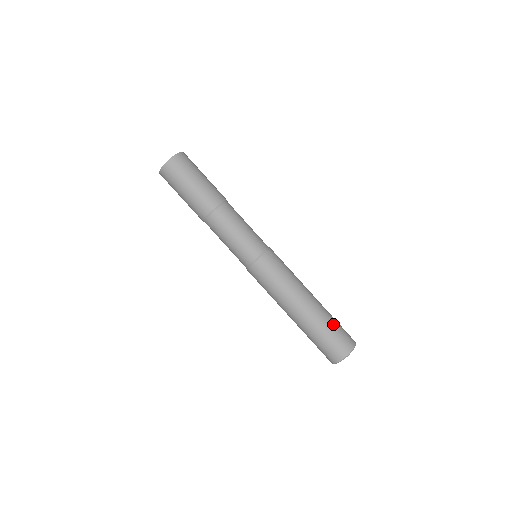
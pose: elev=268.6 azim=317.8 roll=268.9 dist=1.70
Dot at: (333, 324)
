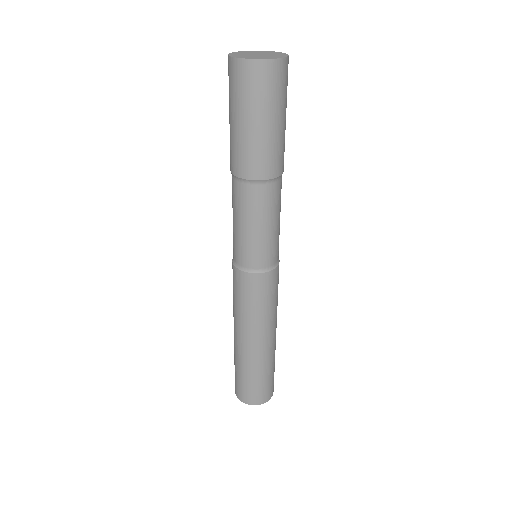
Dot at: (255, 378)
